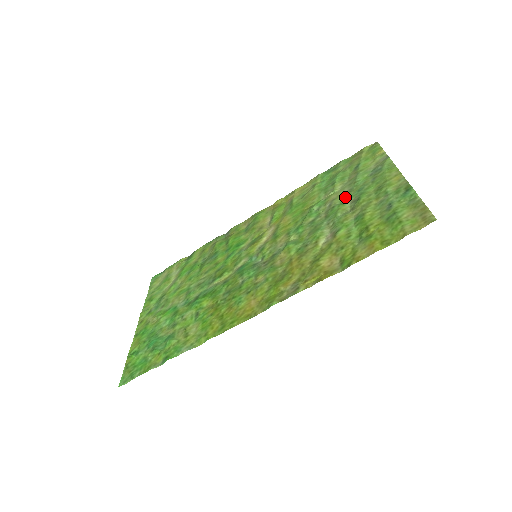
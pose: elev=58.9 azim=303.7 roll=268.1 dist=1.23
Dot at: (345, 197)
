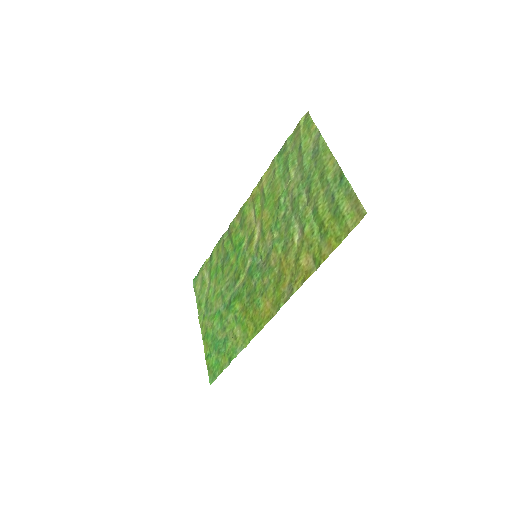
Dot at: (300, 186)
